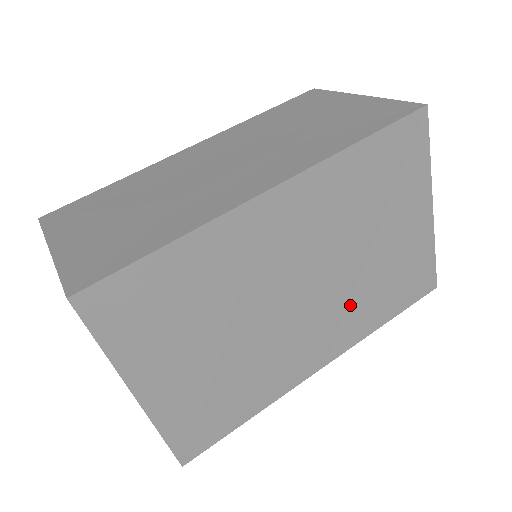
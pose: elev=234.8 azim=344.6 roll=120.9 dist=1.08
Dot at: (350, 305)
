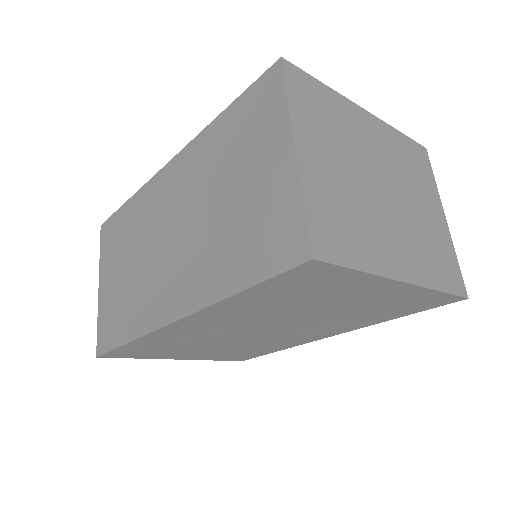
Dot at: (331, 323)
